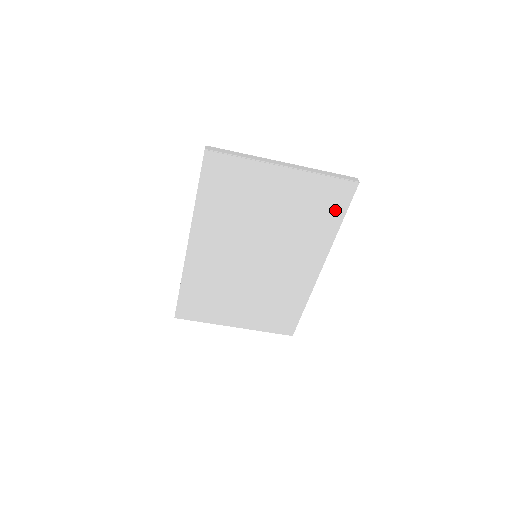
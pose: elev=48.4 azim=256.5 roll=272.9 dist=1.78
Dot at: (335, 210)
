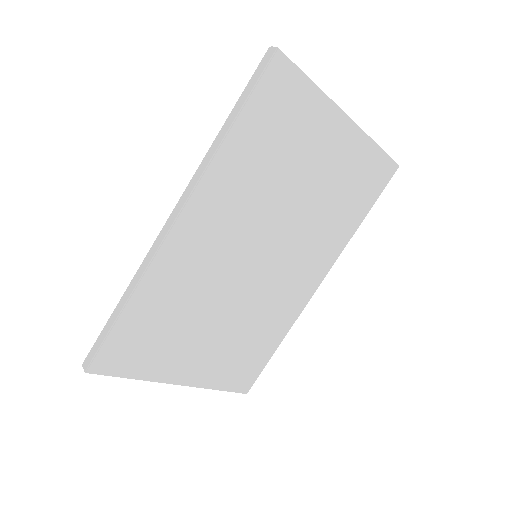
Dot at: (366, 198)
